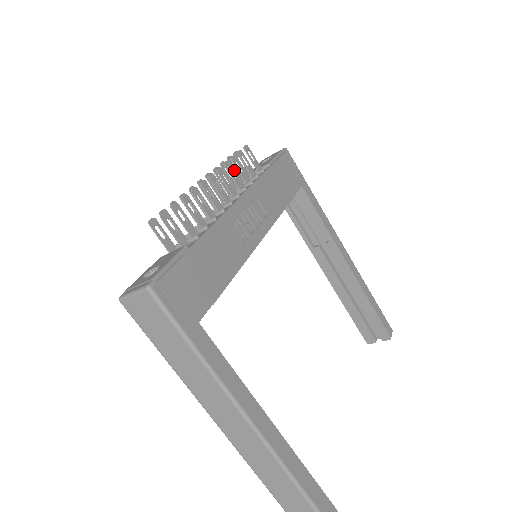
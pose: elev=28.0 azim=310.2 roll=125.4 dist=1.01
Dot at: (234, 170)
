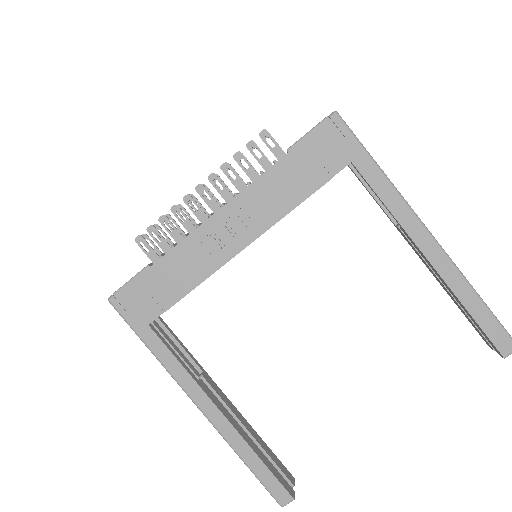
Dot at: occluded
